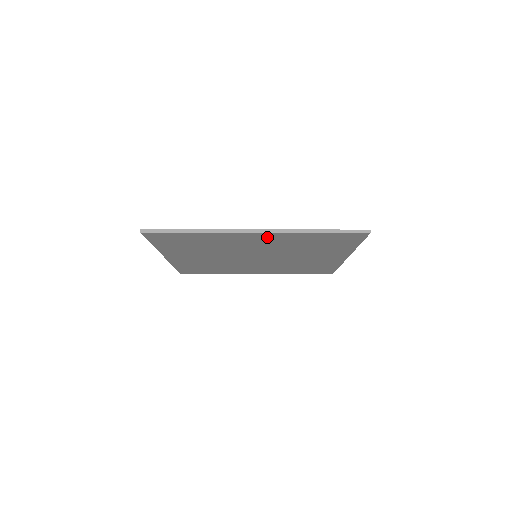
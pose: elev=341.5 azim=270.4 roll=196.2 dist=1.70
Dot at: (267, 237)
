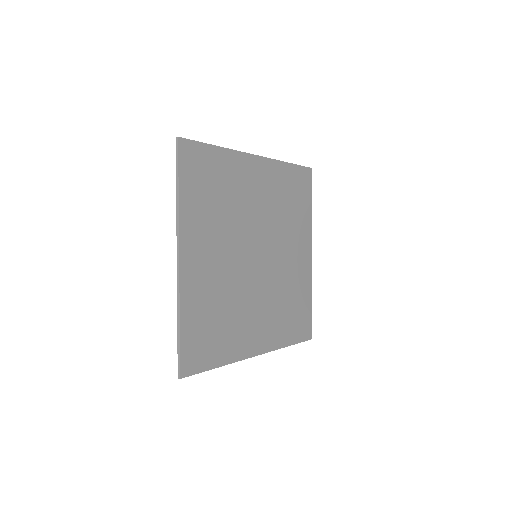
Dot at: (263, 172)
